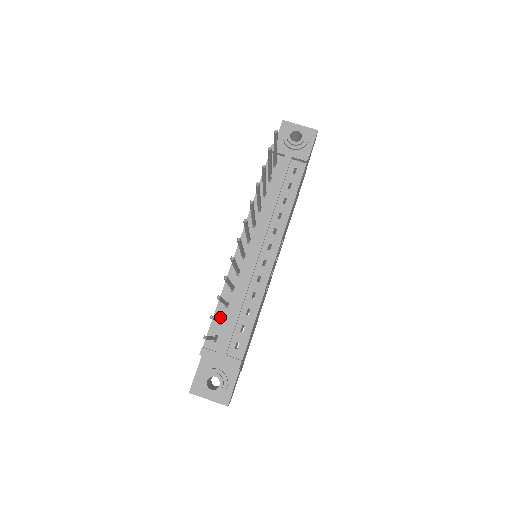
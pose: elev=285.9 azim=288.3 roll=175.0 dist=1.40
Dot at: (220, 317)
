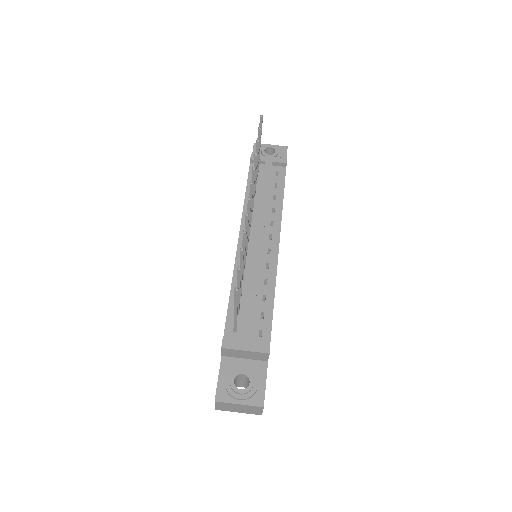
Dot at: occluded
